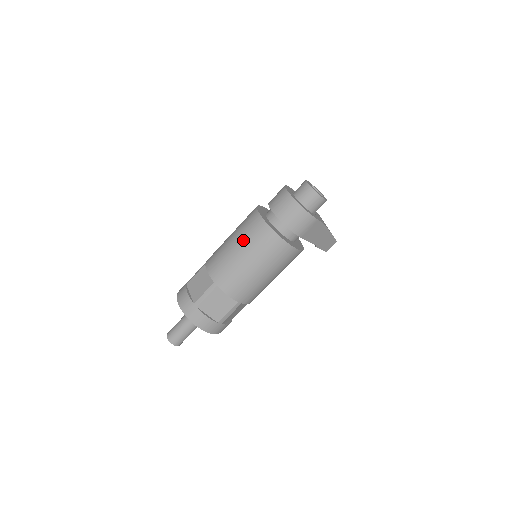
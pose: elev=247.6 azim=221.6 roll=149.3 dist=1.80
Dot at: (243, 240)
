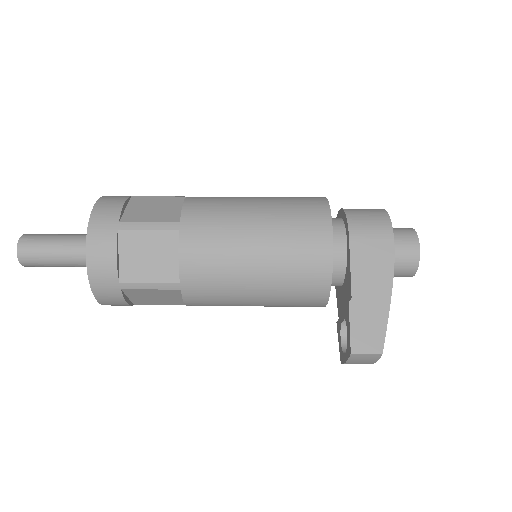
Dot at: occluded
